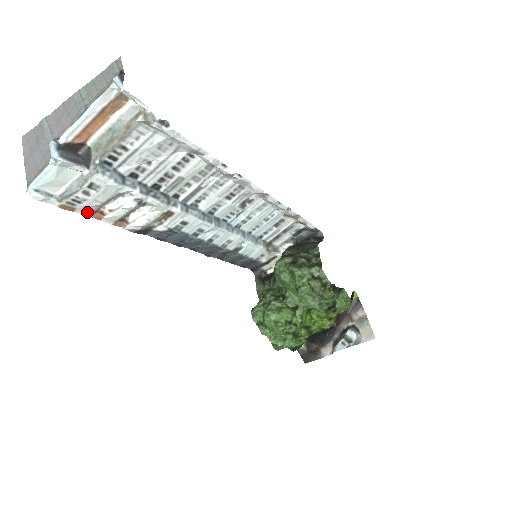
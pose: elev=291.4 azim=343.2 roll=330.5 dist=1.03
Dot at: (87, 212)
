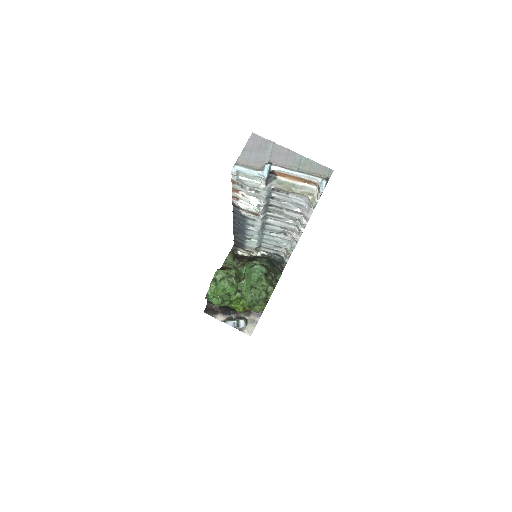
Dot at: (235, 187)
